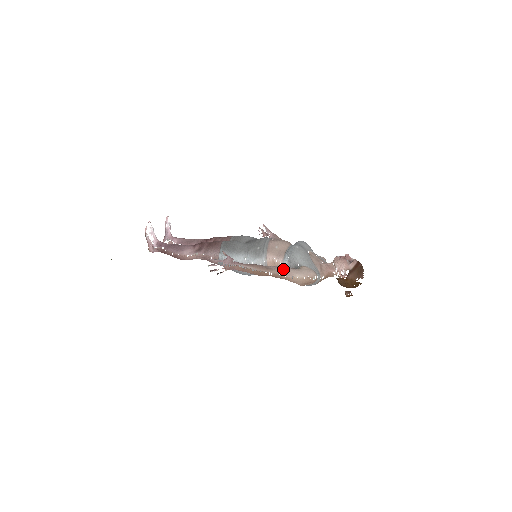
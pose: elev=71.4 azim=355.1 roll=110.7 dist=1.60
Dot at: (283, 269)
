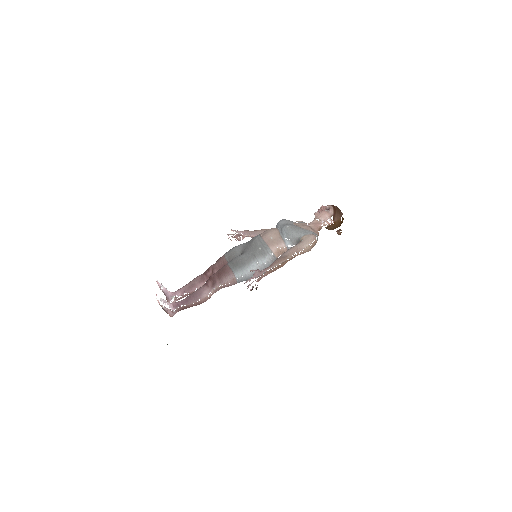
Dot at: (294, 249)
